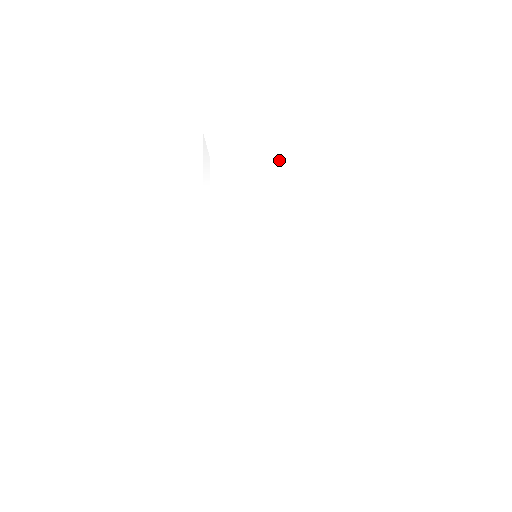
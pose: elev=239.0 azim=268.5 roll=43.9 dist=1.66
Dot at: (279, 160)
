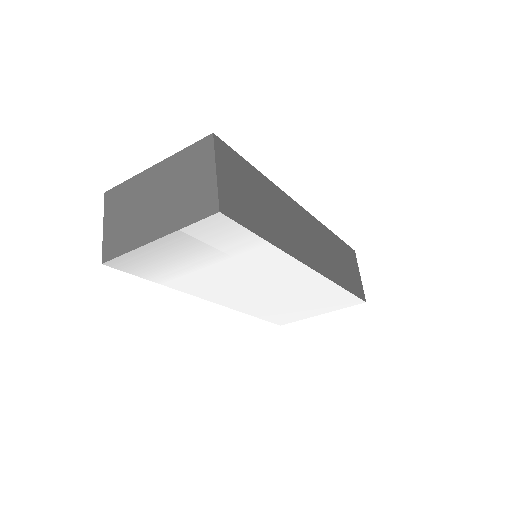
Dot at: (218, 243)
